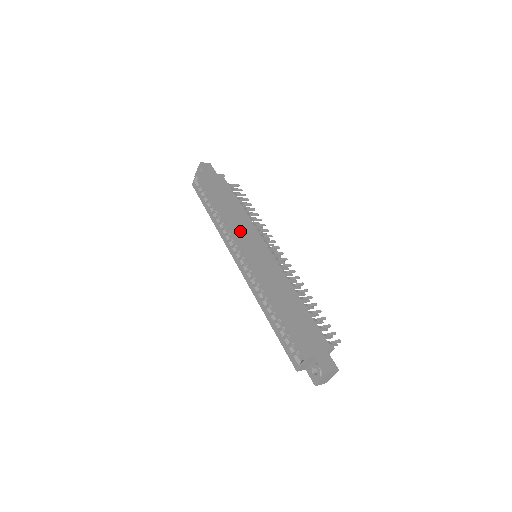
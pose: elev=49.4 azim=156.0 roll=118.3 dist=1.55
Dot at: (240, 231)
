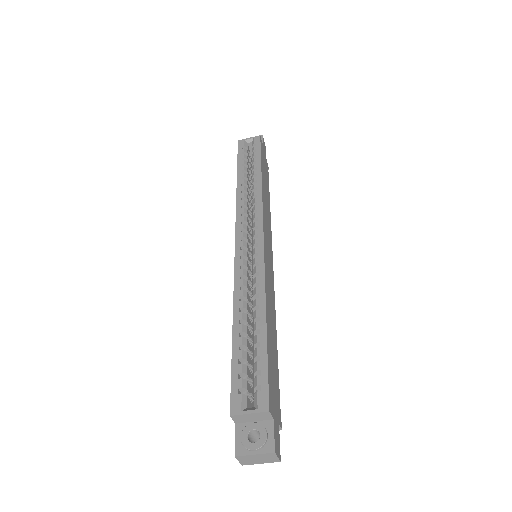
Dot at: (265, 218)
